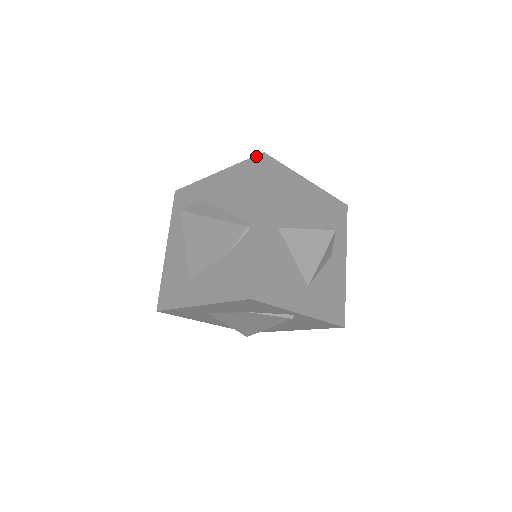
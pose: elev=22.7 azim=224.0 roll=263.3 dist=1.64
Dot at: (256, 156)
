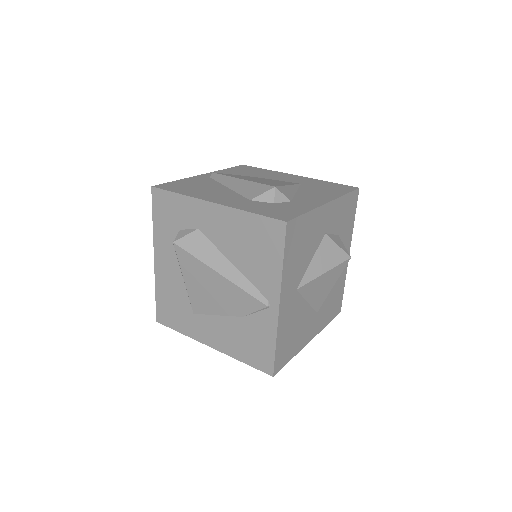
Dot at: (275, 221)
